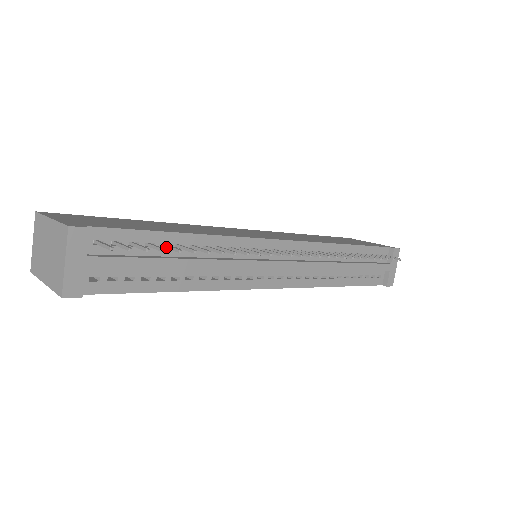
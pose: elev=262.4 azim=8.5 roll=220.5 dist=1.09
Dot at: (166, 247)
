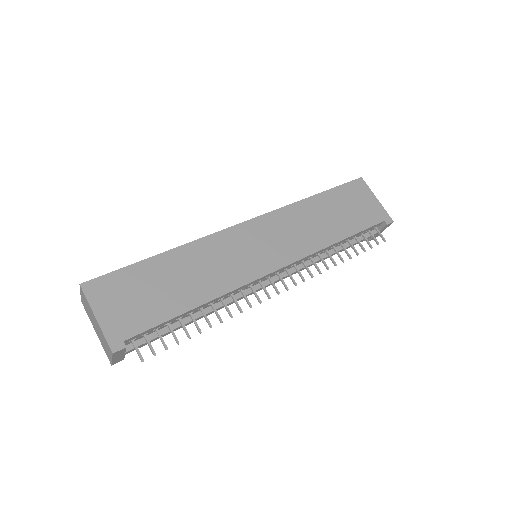
Dot at: (180, 322)
